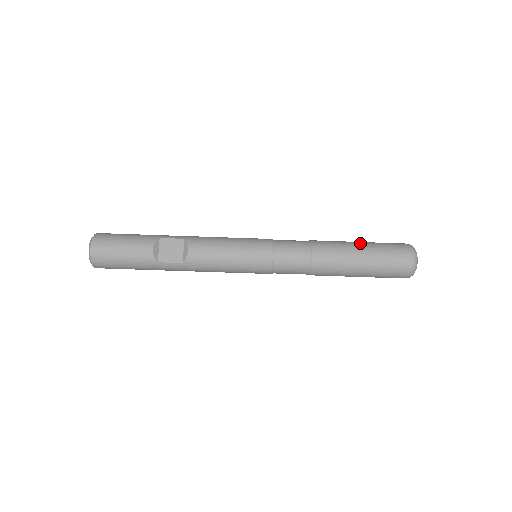
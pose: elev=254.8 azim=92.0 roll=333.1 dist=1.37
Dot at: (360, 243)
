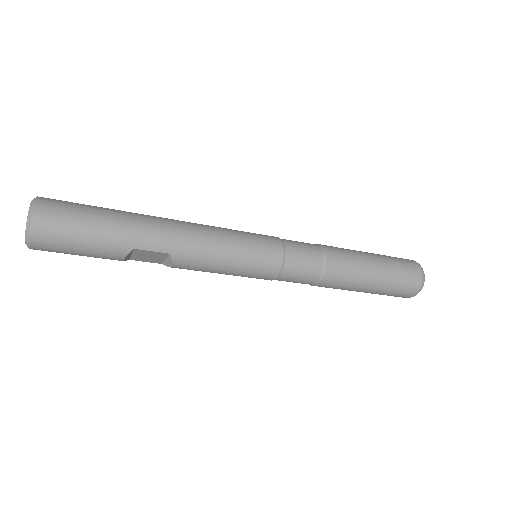
Dot at: (375, 280)
